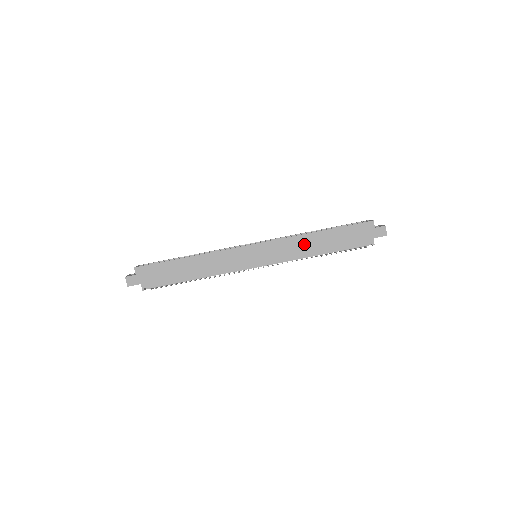
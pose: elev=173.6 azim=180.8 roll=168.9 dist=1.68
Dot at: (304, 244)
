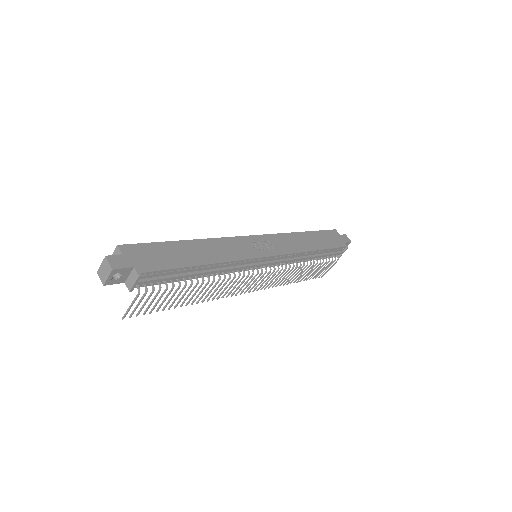
Dot at: (298, 241)
